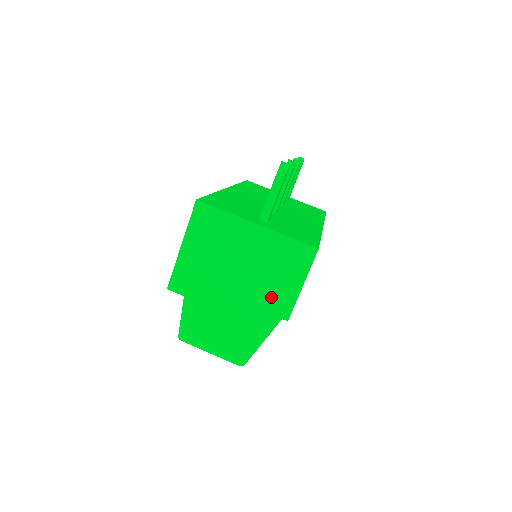
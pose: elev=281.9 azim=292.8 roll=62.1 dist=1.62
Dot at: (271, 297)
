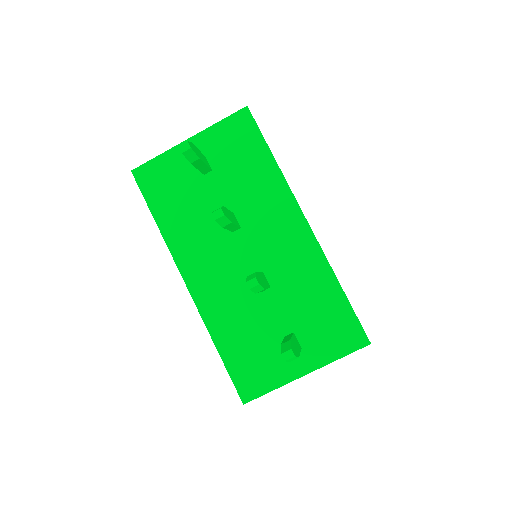
Dot at: occluded
